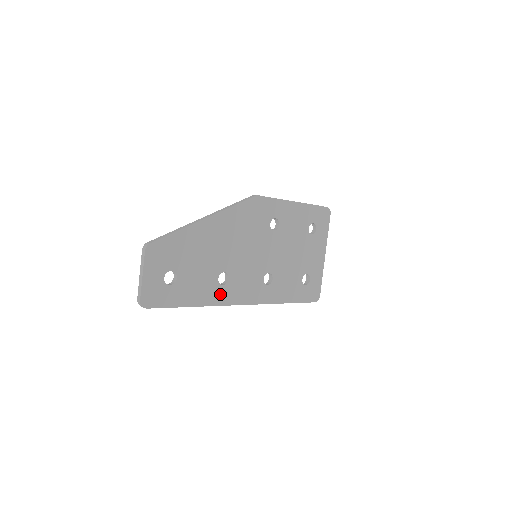
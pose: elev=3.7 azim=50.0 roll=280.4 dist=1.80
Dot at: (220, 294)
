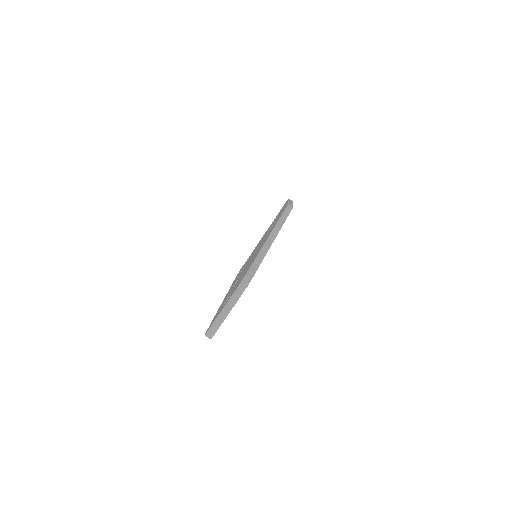
Dot at: occluded
